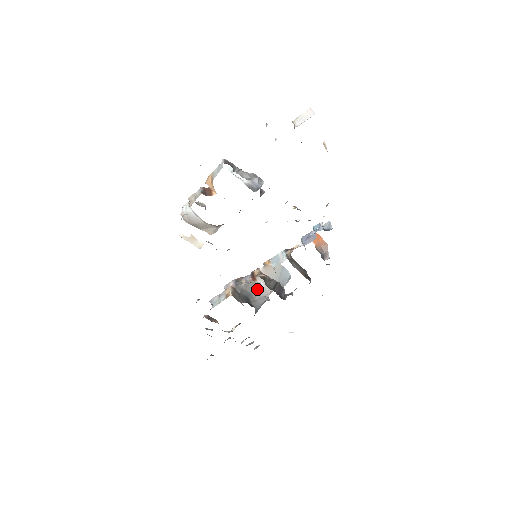
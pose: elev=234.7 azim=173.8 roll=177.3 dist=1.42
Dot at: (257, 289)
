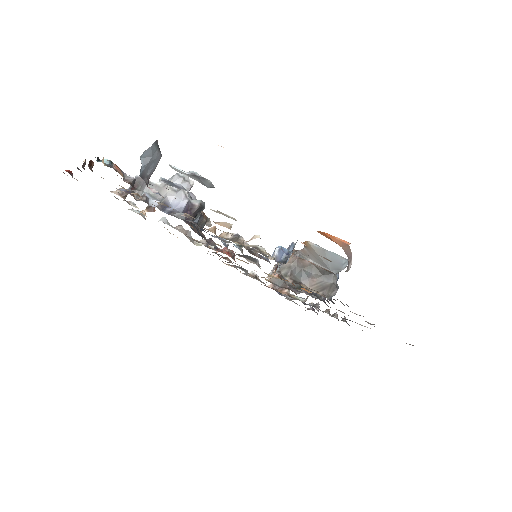
Dot at: occluded
